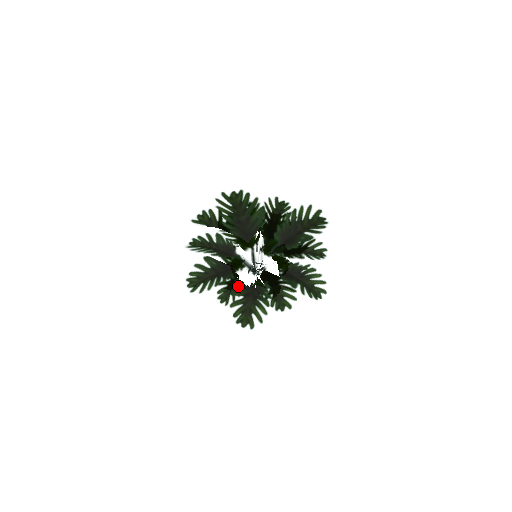
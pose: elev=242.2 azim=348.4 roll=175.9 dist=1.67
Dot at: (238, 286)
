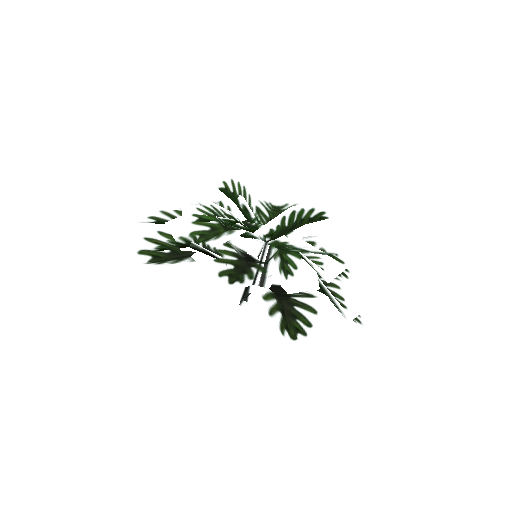
Dot at: occluded
